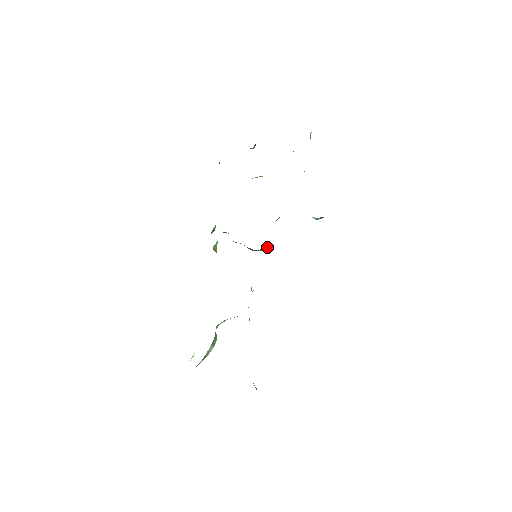
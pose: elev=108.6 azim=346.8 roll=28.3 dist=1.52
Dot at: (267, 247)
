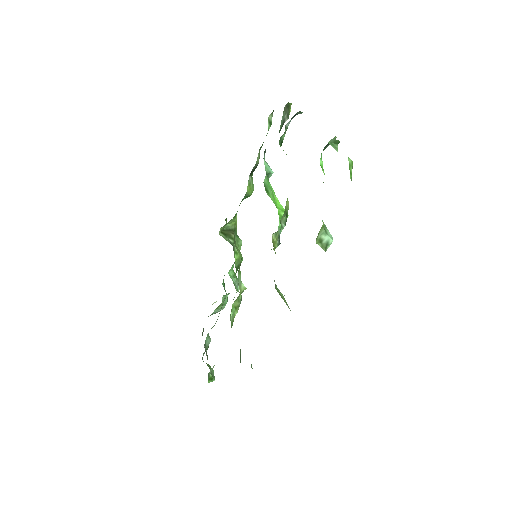
Dot at: occluded
